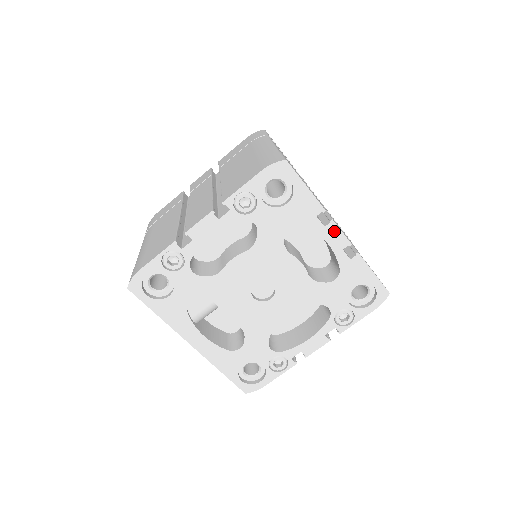
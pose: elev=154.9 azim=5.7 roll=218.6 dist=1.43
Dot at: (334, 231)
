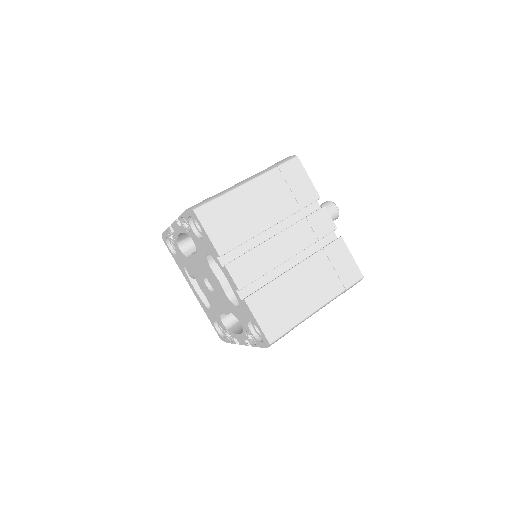
Dot at: (228, 274)
